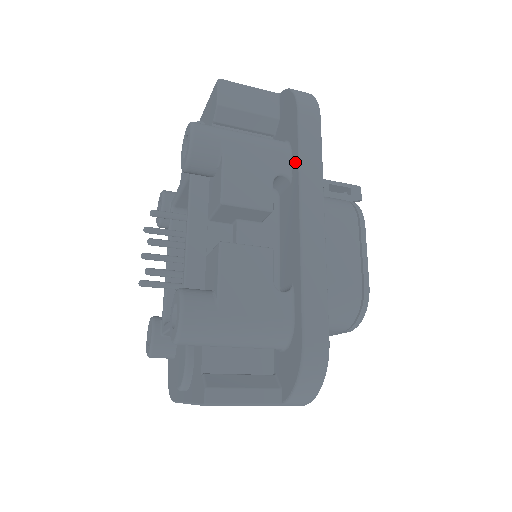
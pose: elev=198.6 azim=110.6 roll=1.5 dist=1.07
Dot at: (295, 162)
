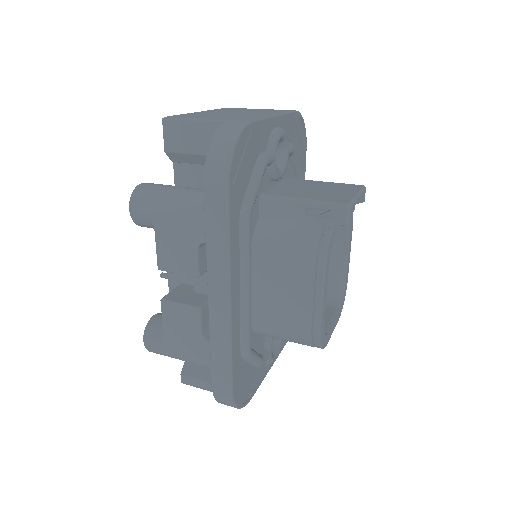
Dot at: (208, 238)
